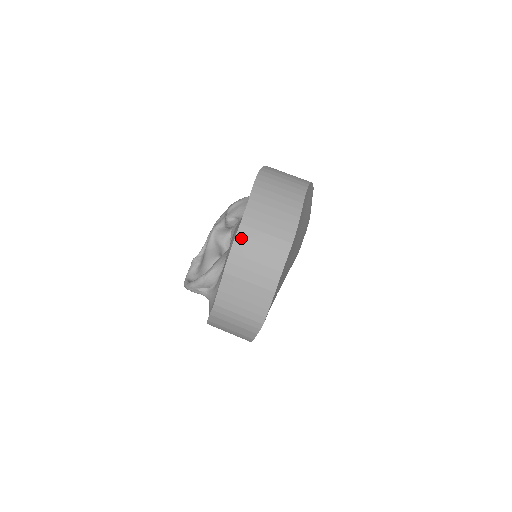
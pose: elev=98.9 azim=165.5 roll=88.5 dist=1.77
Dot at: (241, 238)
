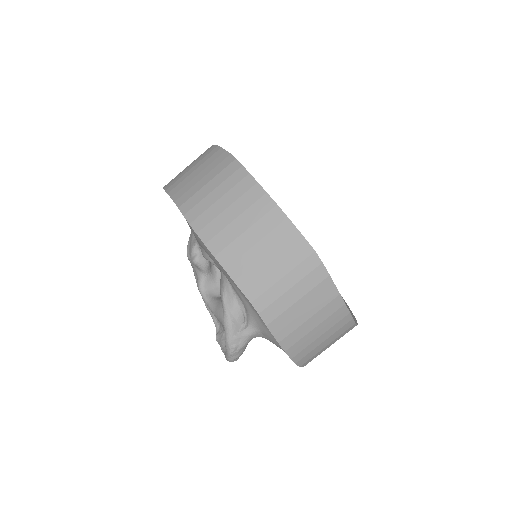
Dot at: (191, 213)
